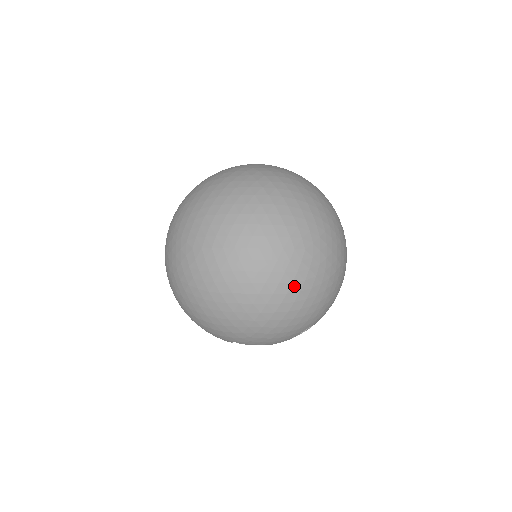
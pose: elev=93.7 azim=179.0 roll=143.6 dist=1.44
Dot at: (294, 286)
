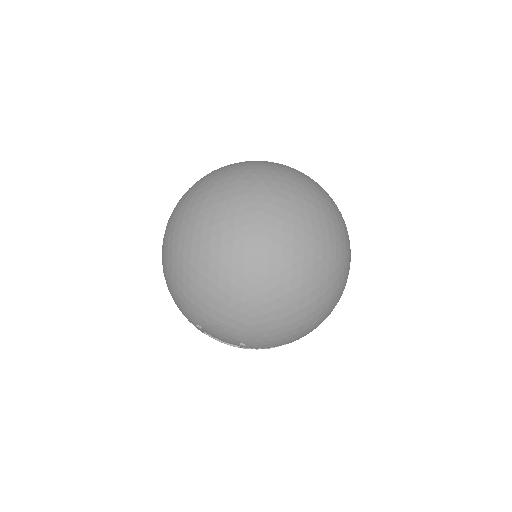
Dot at: (325, 295)
